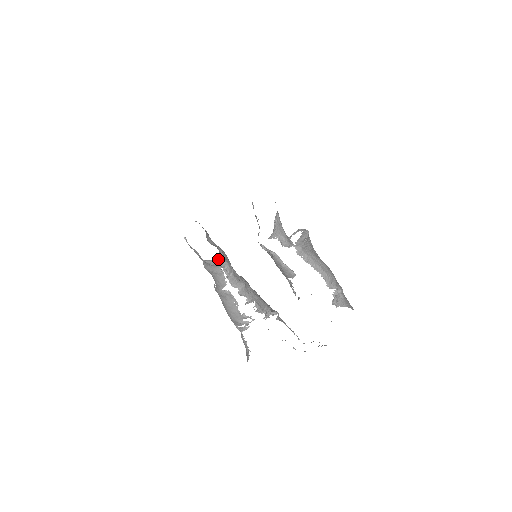
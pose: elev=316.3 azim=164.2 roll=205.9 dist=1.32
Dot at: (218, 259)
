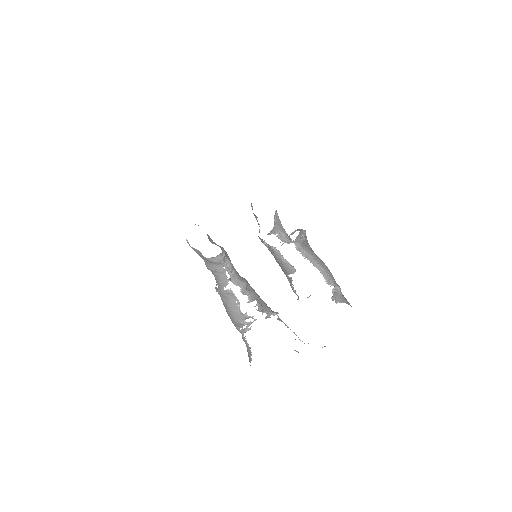
Dot at: (221, 256)
